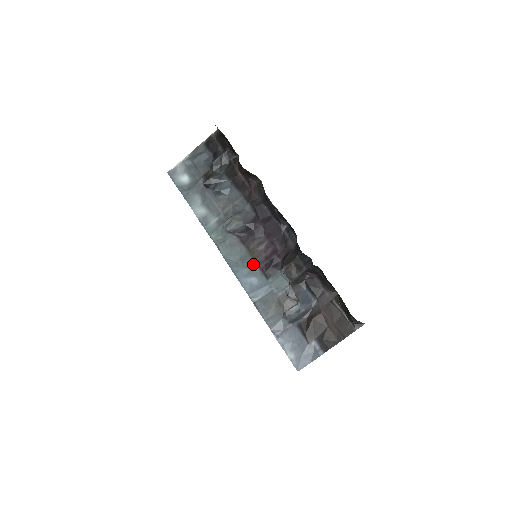
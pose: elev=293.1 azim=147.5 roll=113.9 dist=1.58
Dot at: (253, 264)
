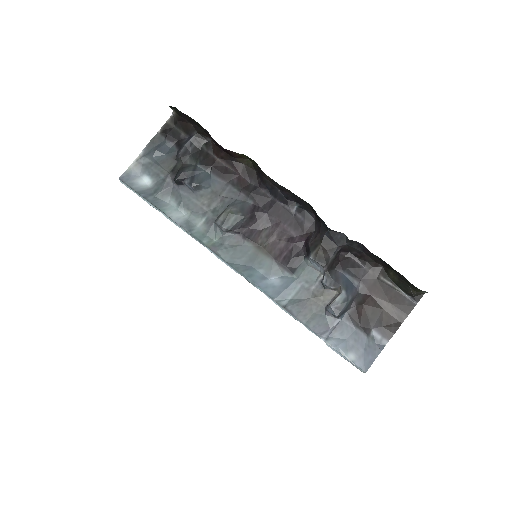
Dot at: (268, 261)
